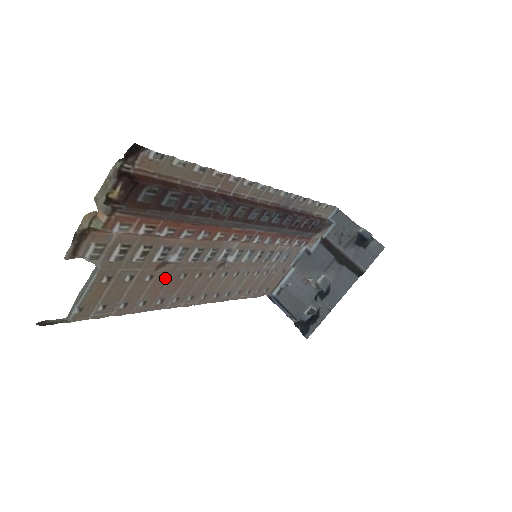
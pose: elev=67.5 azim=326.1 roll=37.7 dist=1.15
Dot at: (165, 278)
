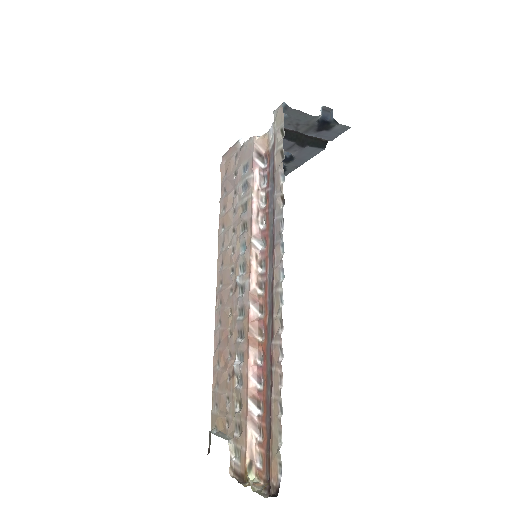
Dot at: (229, 358)
